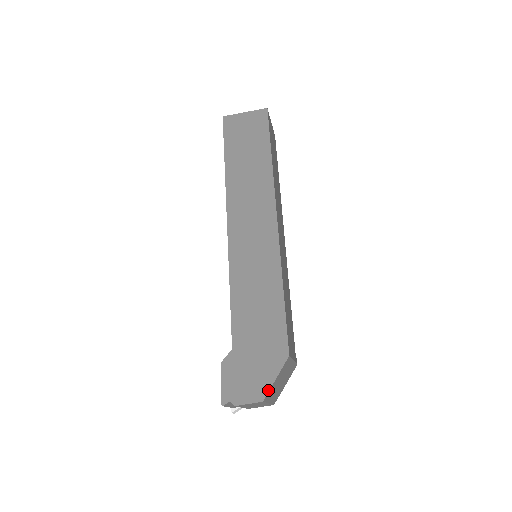
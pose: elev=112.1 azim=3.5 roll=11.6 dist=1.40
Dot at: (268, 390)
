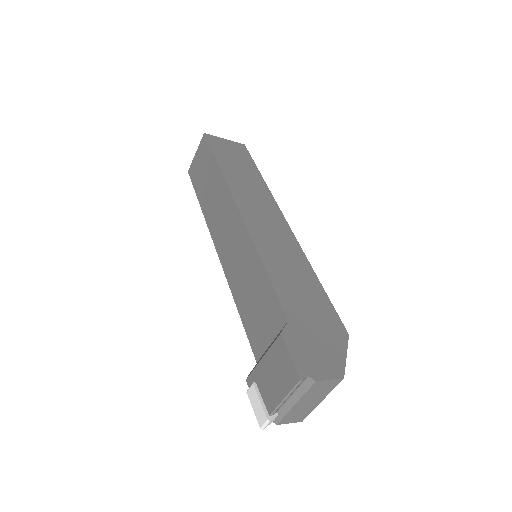
Dot at: (344, 366)
